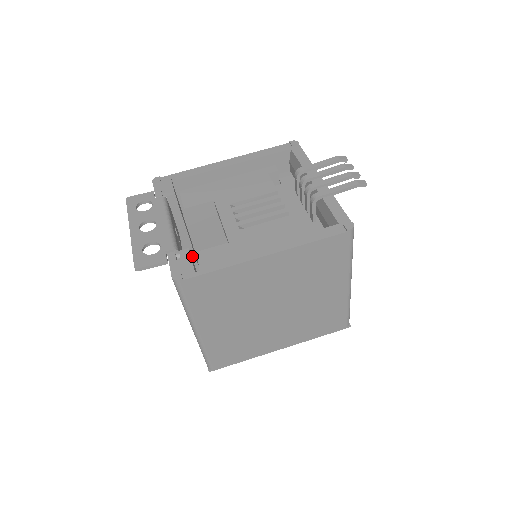
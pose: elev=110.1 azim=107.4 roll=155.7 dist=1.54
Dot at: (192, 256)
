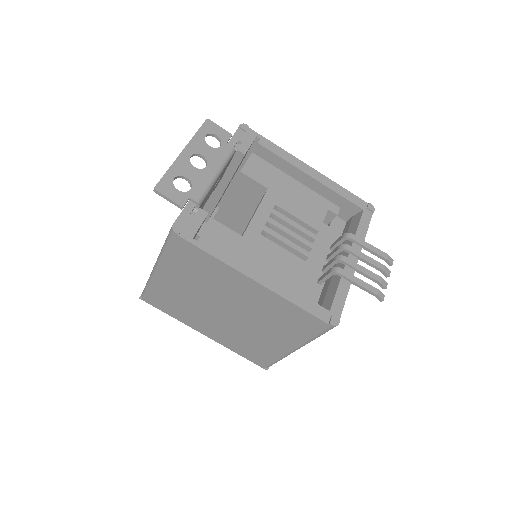
Dot at: (214, 204)
